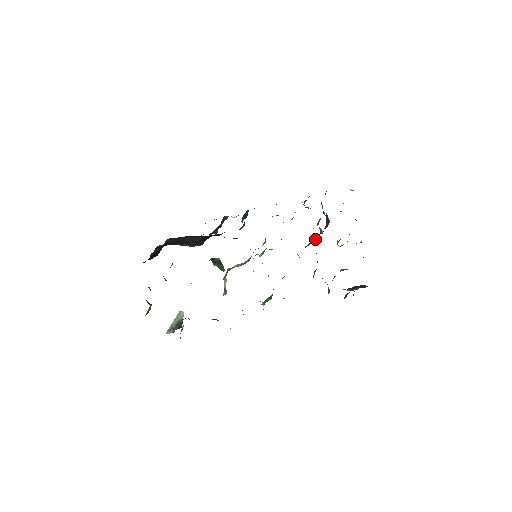
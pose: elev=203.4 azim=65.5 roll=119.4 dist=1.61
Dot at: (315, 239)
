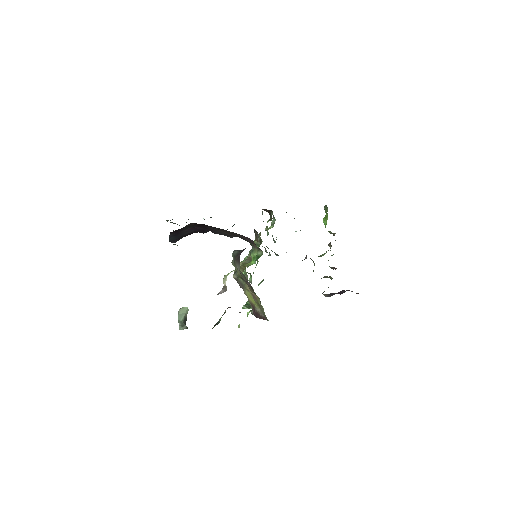
Dot at: occluded
